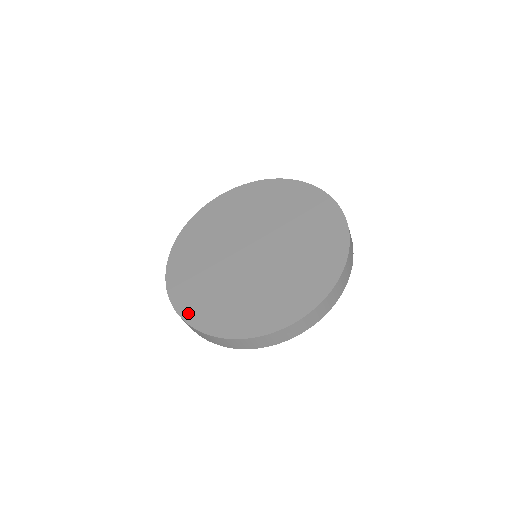
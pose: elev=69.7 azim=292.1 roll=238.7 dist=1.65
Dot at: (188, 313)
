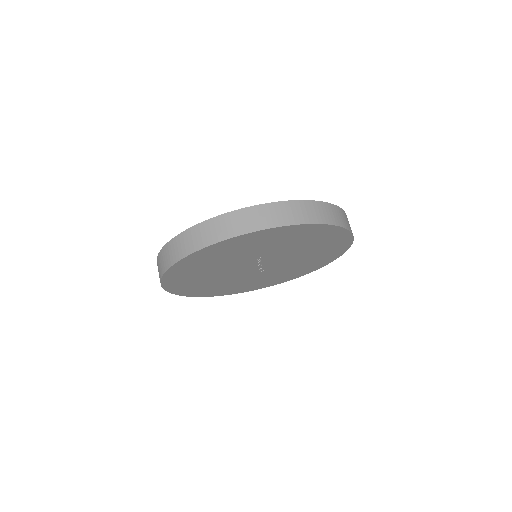
Dot at: occluded
